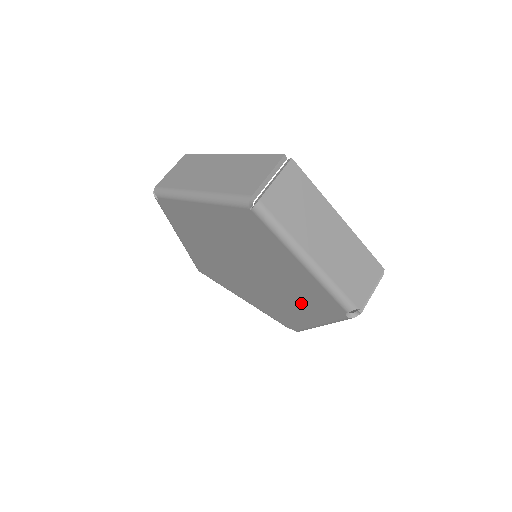
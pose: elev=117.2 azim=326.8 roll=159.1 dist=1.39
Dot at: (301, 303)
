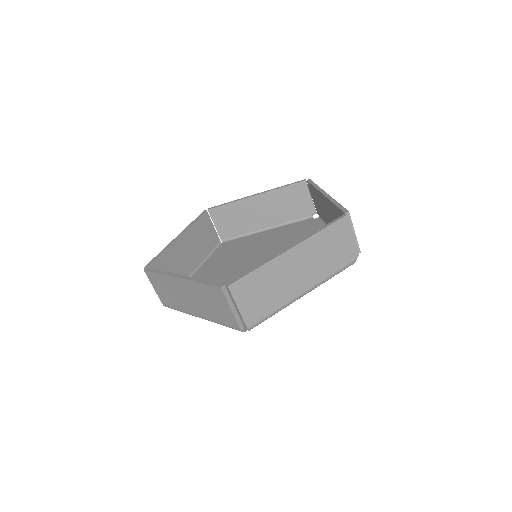
Dot at: occluded
